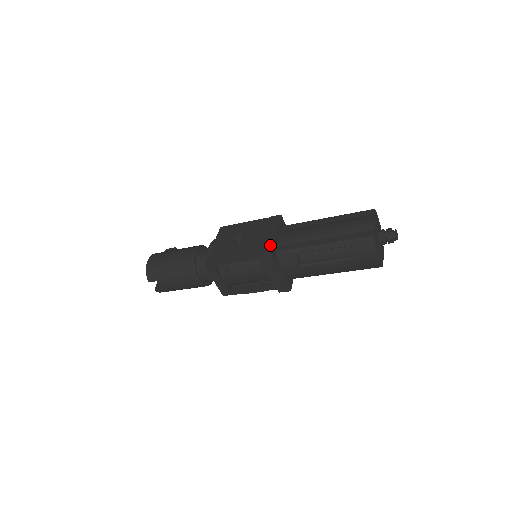
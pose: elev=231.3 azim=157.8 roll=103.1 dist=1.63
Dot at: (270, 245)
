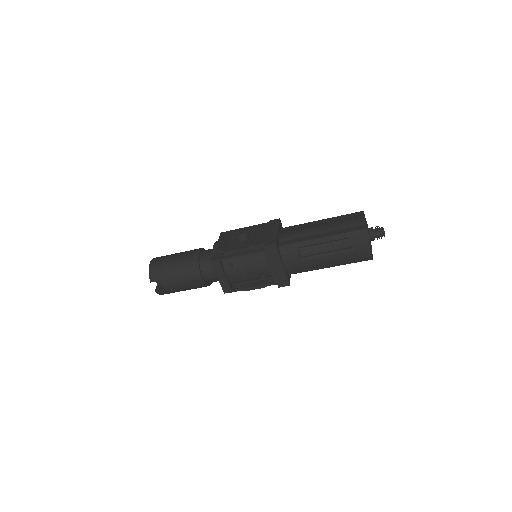
Dot at: (274, 240)
